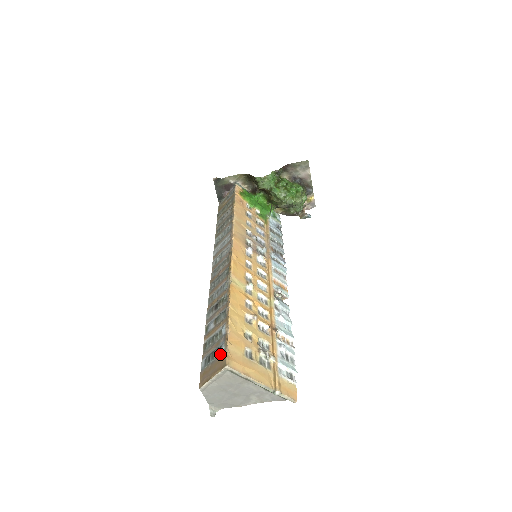
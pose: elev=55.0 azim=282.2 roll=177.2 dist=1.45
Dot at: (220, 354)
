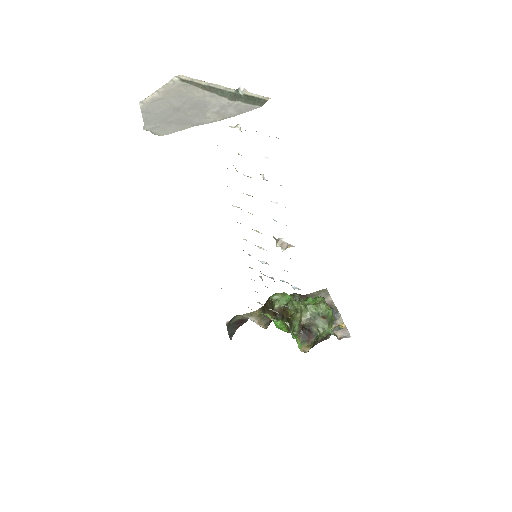
Dot at: occluded
